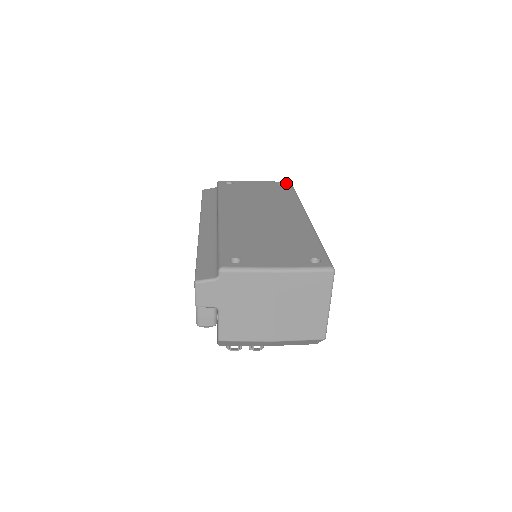
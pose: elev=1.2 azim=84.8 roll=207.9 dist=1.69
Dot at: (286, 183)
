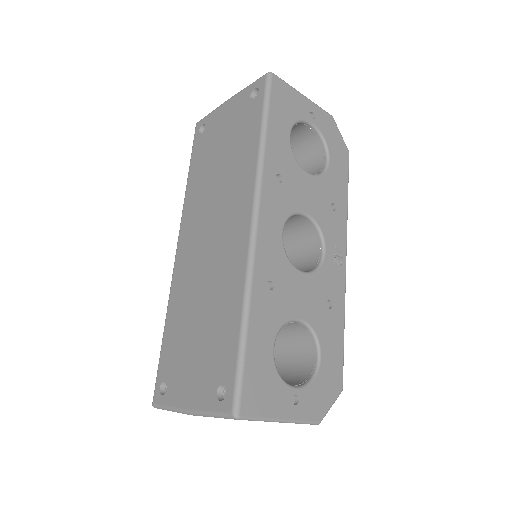
Dot at: (259, 86)
